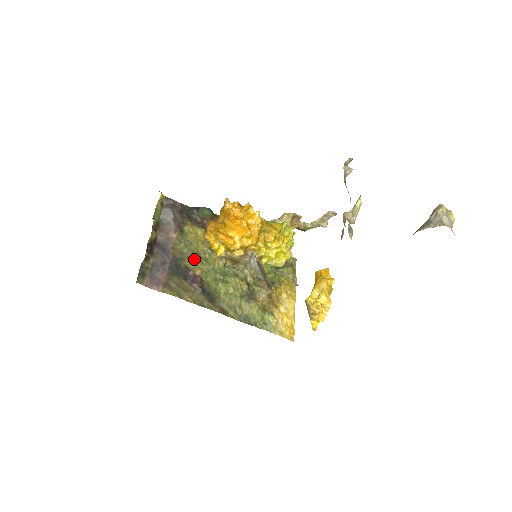
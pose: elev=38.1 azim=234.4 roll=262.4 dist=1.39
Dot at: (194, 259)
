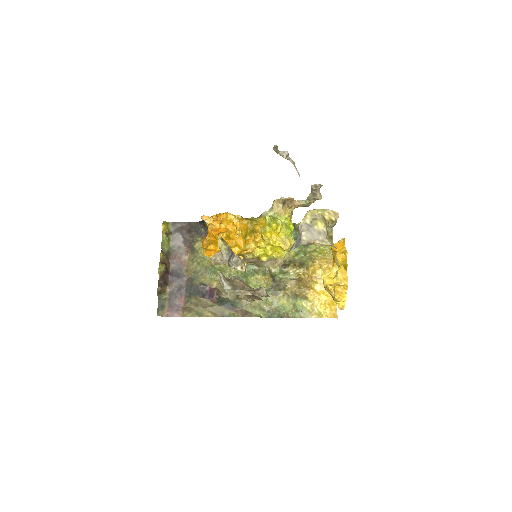
Dot at: (209, 273)
